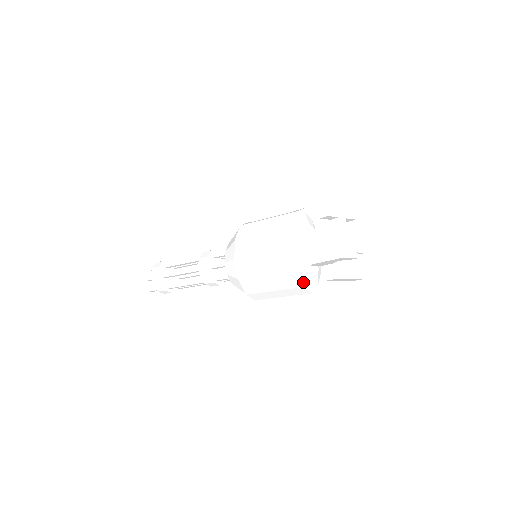
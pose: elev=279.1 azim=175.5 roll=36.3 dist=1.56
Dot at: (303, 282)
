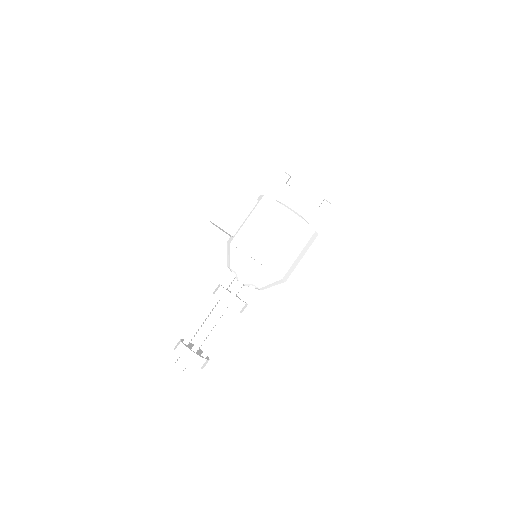
Dot at: (313, 228)
